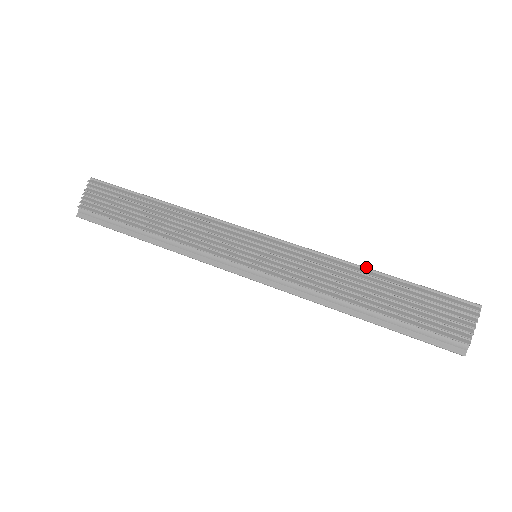
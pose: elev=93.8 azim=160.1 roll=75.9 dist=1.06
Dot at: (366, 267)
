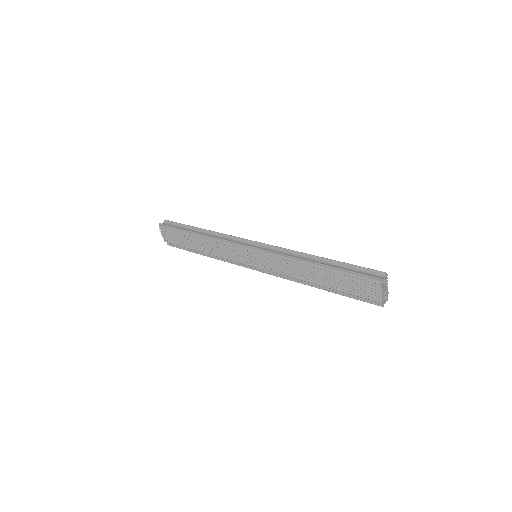
Dot at: (310, 261)
